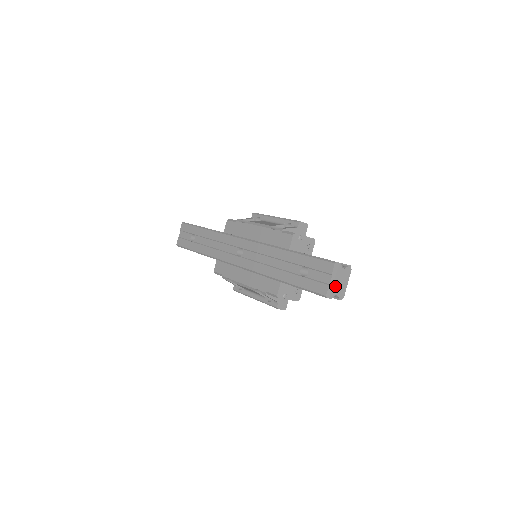
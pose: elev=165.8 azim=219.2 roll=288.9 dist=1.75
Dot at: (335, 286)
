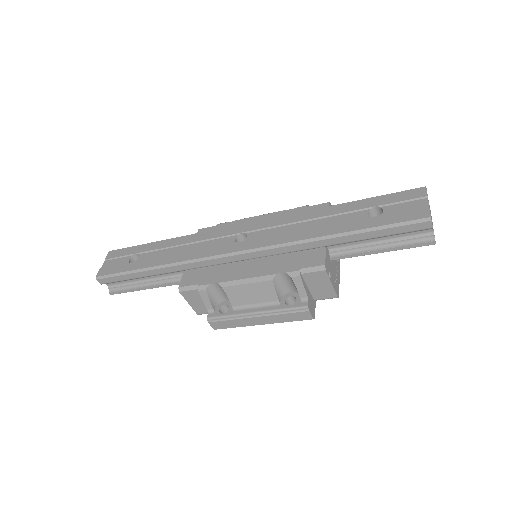
Dot at: occluded
